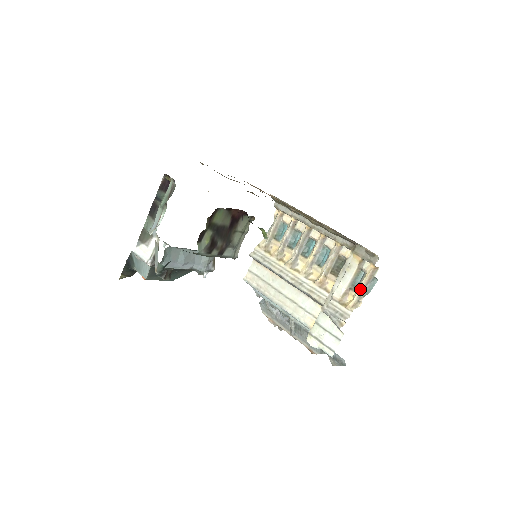
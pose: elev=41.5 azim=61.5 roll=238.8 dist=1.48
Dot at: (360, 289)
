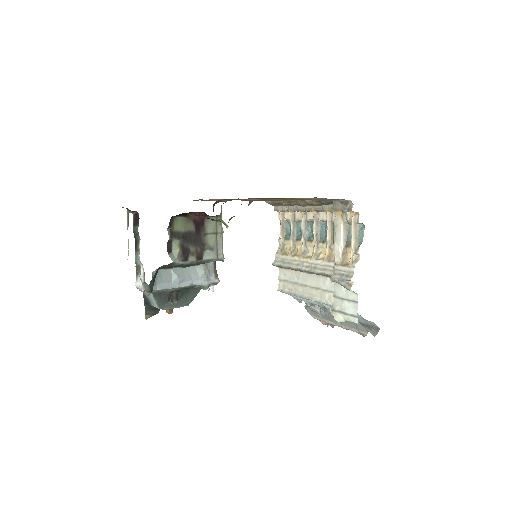
Dot at: (351, 241)
